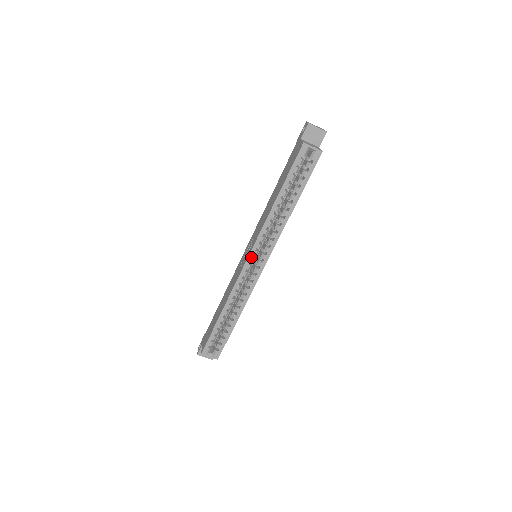
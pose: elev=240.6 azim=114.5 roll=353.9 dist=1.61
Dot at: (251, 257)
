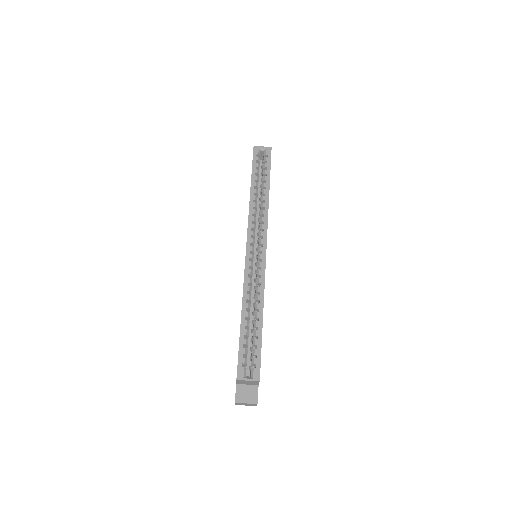
Dot at: (249, 245)
